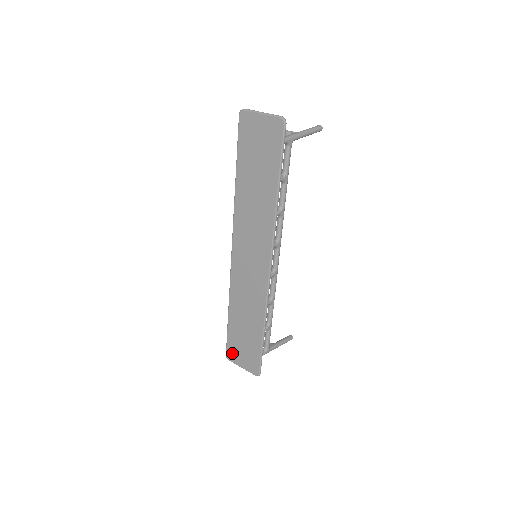
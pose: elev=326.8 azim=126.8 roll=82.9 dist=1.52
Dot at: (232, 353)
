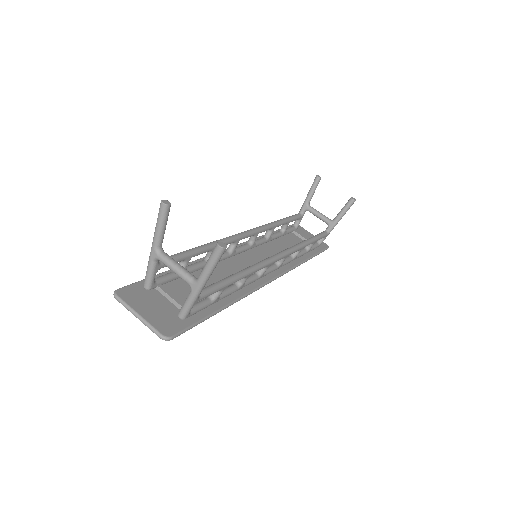
Dot at: occluded
